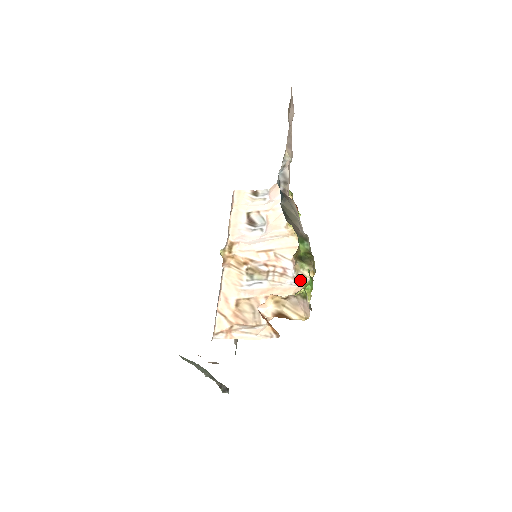
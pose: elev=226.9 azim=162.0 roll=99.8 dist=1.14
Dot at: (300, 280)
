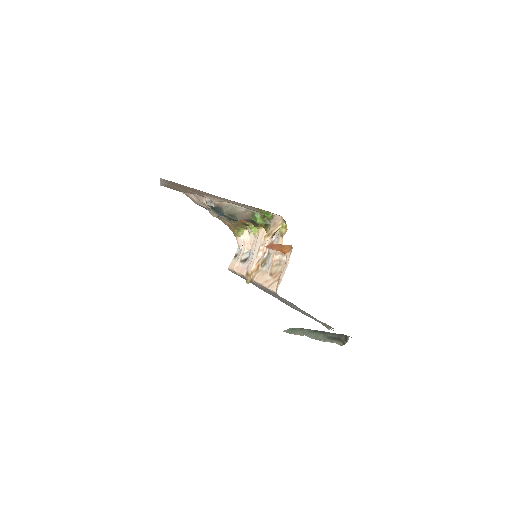
Dot at: (279, 232)
